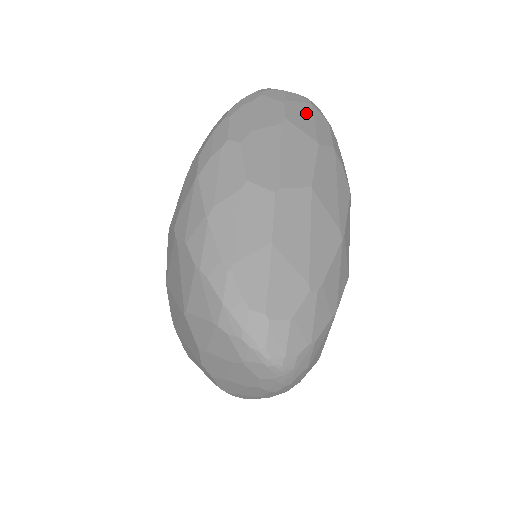
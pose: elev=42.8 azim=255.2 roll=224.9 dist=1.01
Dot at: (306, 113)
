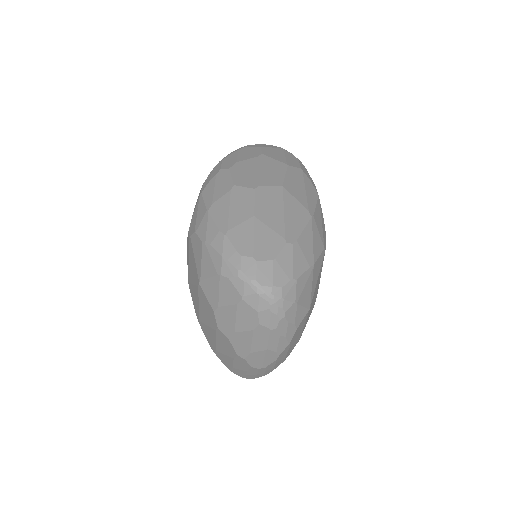
Dot at: (279, 152)
